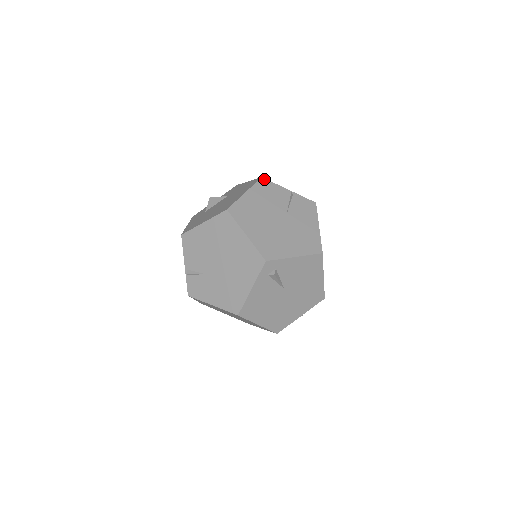
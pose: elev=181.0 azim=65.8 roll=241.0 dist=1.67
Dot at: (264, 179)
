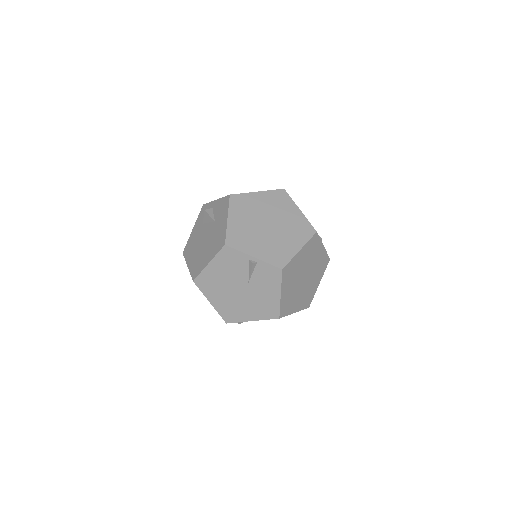
Dot at: (227, 247)
